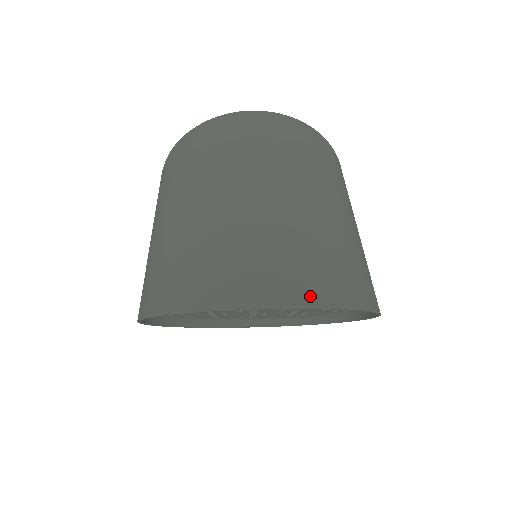
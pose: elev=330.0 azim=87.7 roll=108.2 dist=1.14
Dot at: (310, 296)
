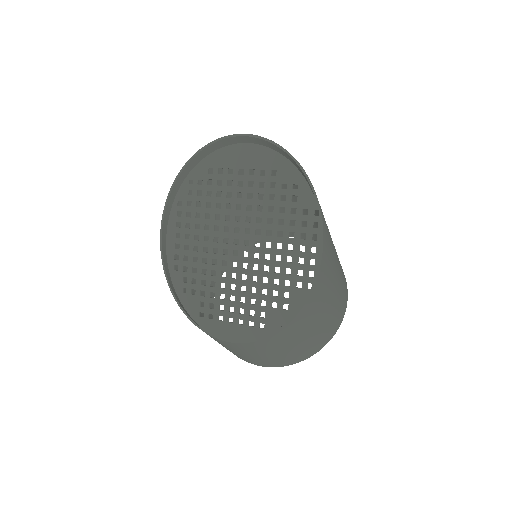
Dot at: (269, 144)
